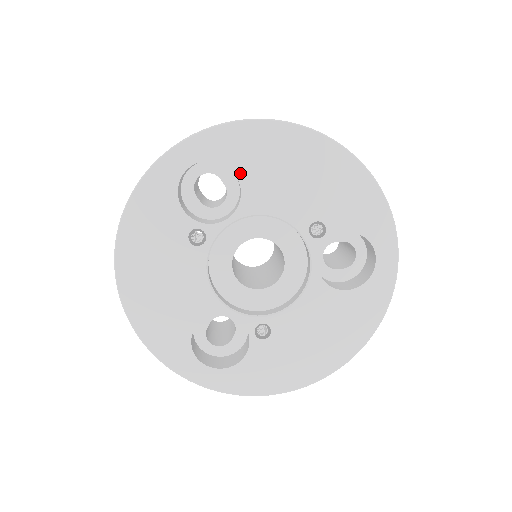
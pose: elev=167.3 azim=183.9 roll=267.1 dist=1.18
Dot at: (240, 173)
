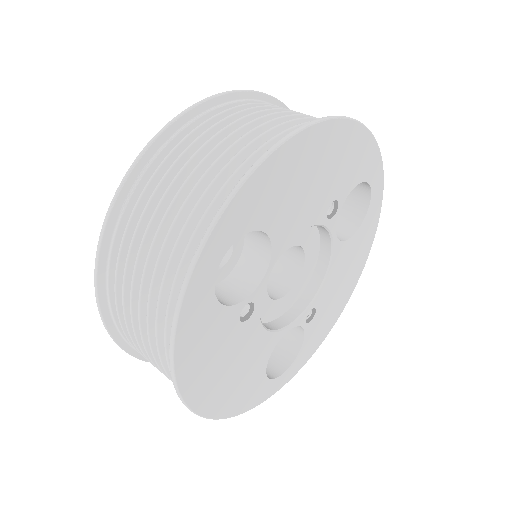
Dot at: (265, 225)
